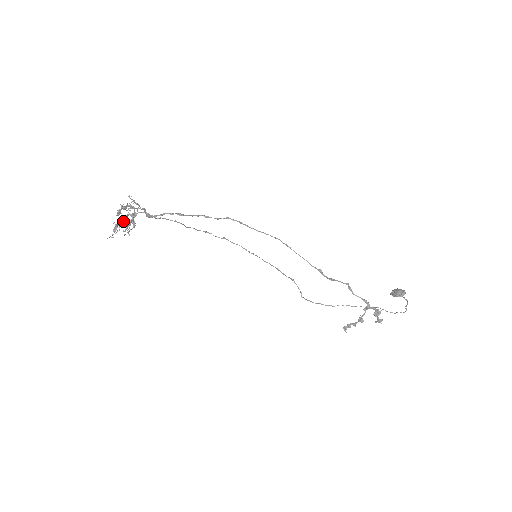
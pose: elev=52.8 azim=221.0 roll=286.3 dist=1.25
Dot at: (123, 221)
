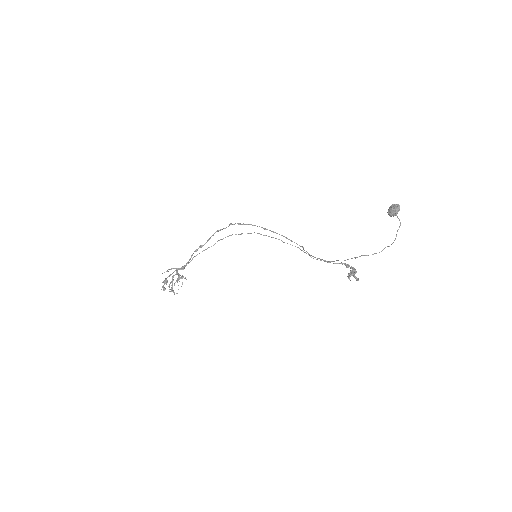
Dot at: occluded
